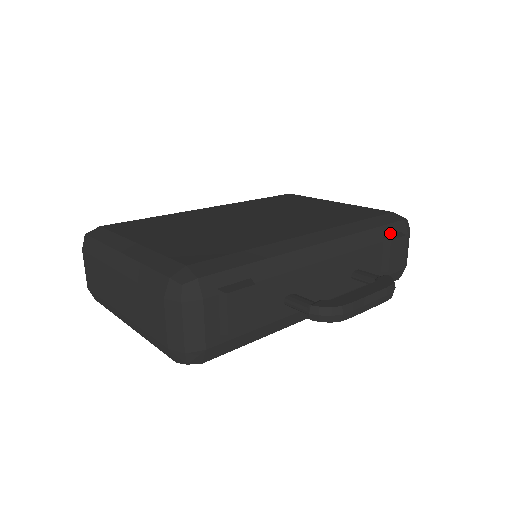
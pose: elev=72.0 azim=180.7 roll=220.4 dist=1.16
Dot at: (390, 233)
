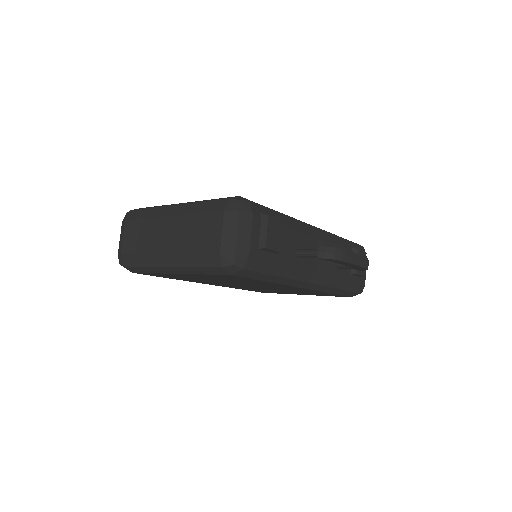
Dot at: occluded
